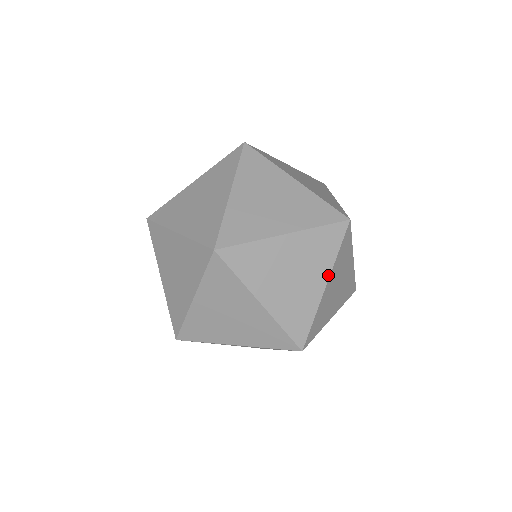
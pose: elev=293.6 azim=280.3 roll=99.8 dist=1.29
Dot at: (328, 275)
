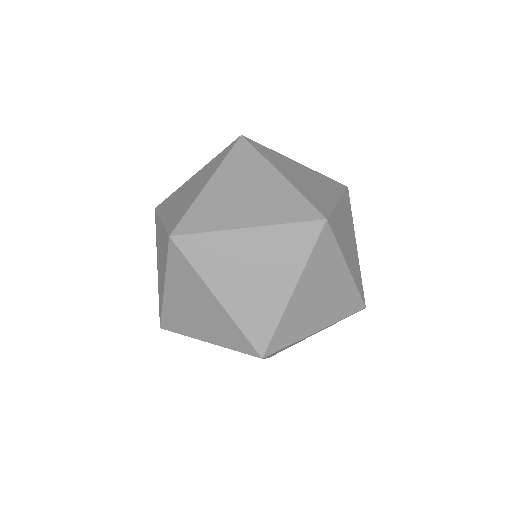
Dot at: occluded
